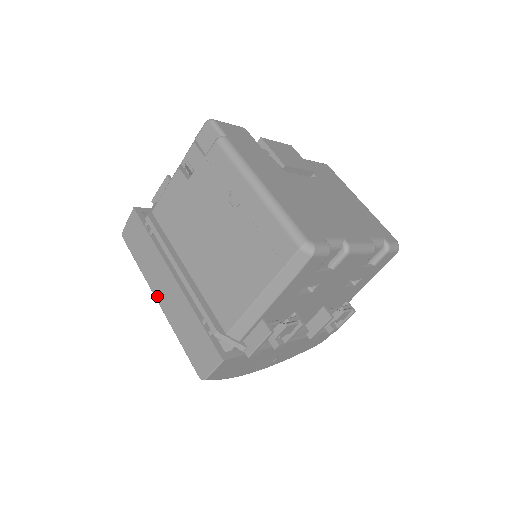
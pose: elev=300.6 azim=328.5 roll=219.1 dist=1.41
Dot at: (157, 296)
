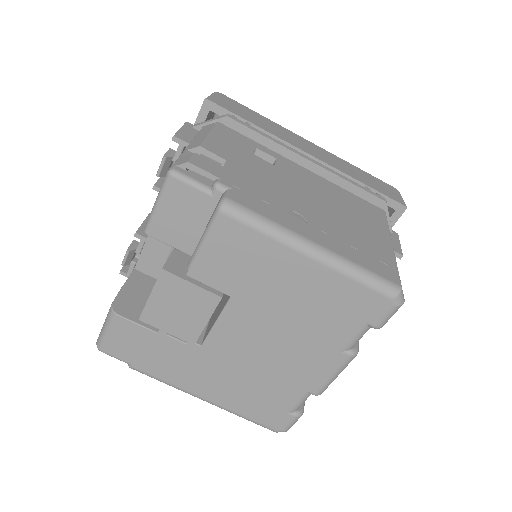
Dot at: occluded
